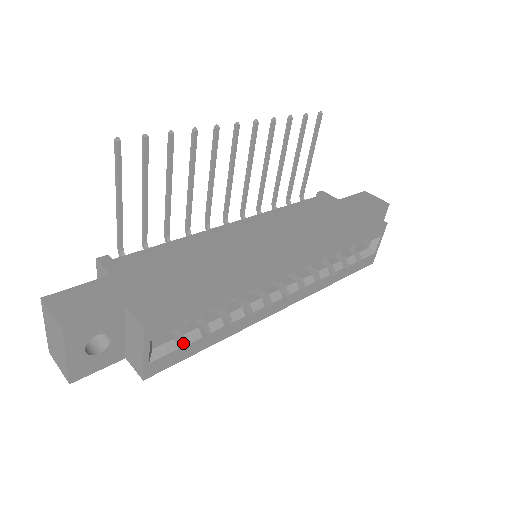
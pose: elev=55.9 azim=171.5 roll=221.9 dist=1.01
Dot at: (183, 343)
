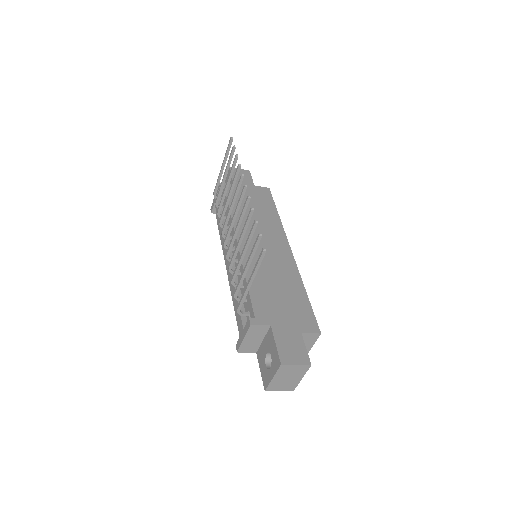
Dot at: occluded
